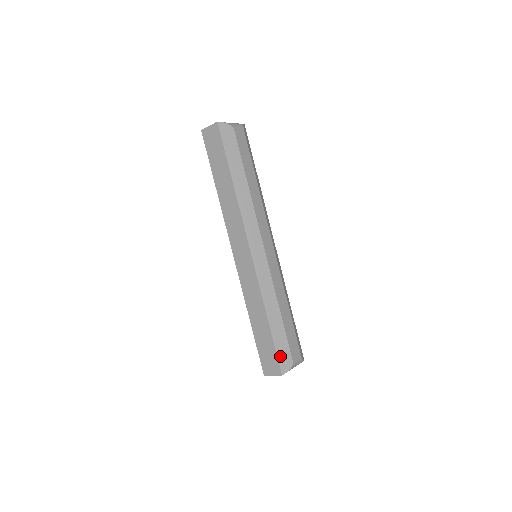
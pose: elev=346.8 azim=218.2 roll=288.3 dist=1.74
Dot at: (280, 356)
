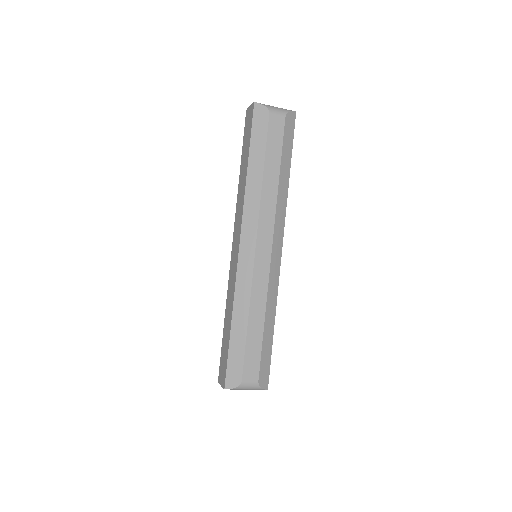
Dot at: (230, 368)
